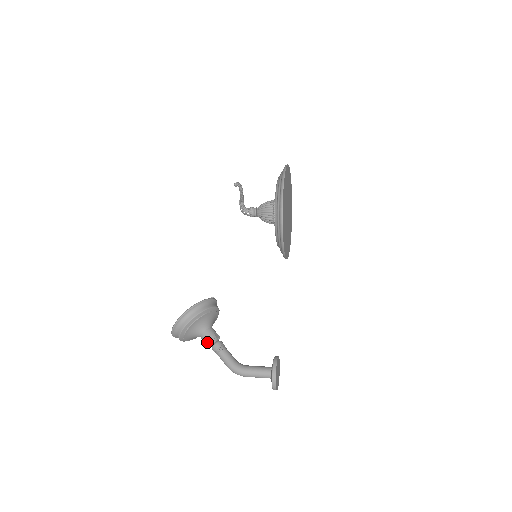
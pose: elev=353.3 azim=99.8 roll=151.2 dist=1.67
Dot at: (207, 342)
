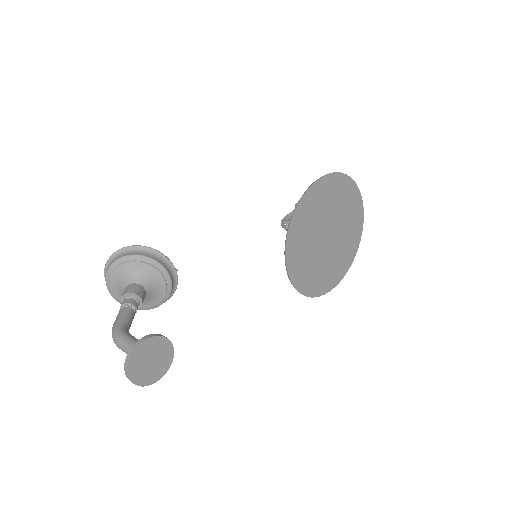
Dot at: (123, 294)
